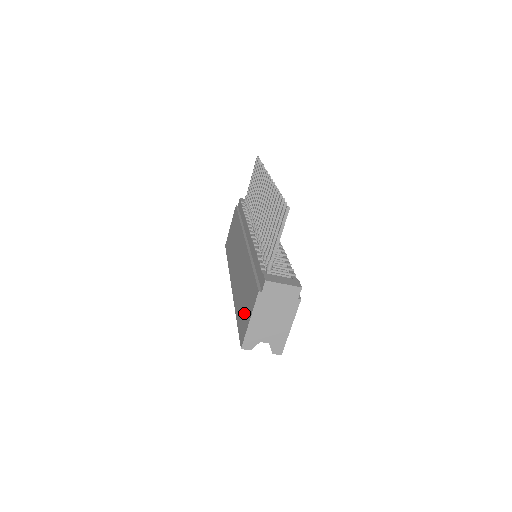
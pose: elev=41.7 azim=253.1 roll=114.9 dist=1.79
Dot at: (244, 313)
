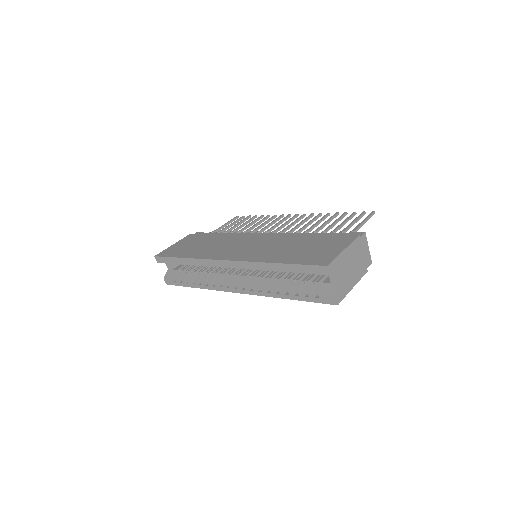
Dot at: (316, 252)
